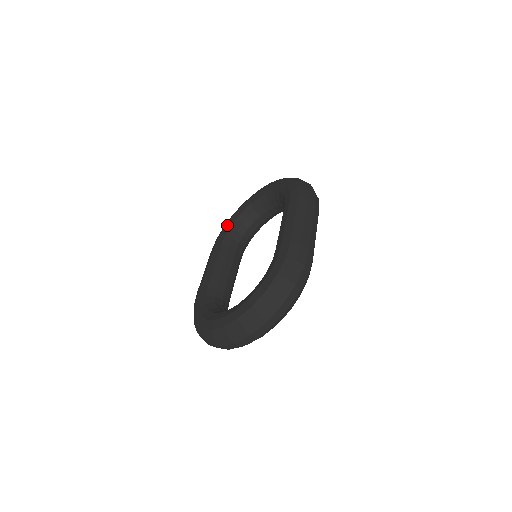
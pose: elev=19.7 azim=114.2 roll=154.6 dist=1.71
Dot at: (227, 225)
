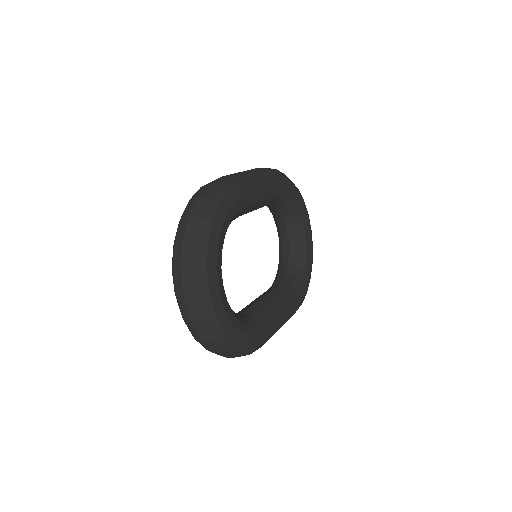
Dot at: occluded
